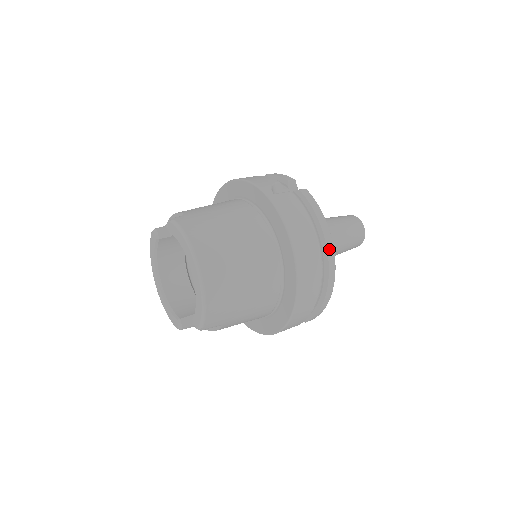
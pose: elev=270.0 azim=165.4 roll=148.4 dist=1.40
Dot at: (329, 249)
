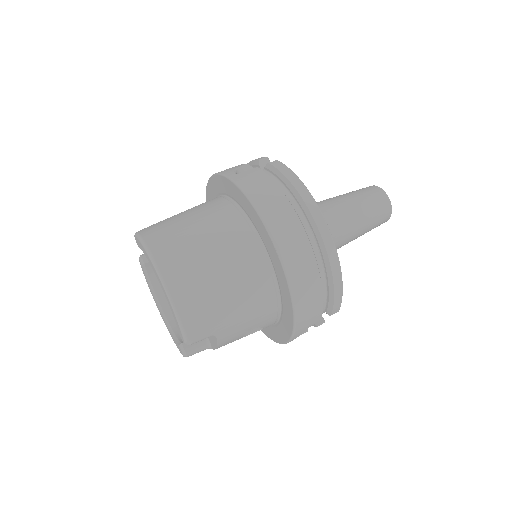
Dot at: (314, 212)
